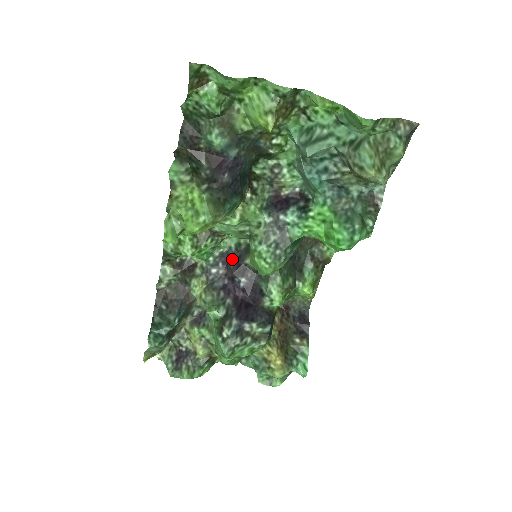
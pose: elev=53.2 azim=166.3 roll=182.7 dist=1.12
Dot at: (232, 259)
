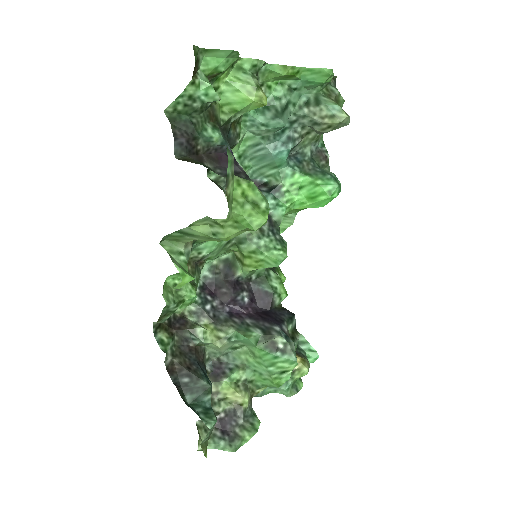
Dot at: (218, 284)
